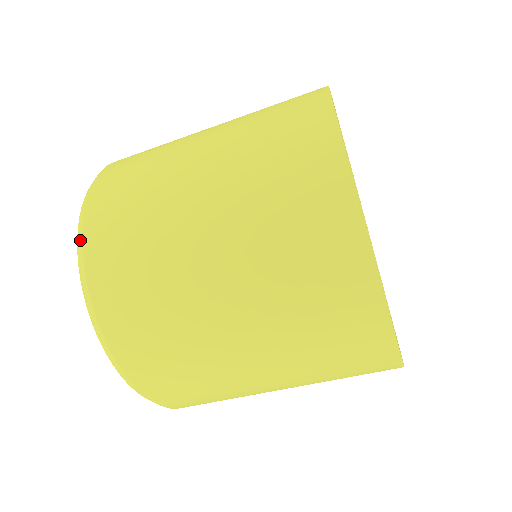
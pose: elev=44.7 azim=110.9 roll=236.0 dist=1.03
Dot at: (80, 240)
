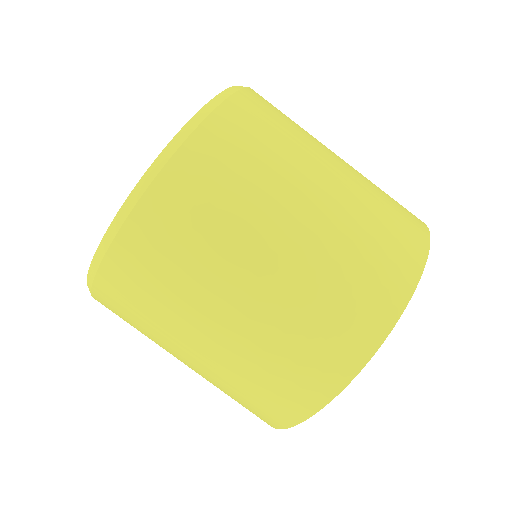
Dot at: (209, 109)
